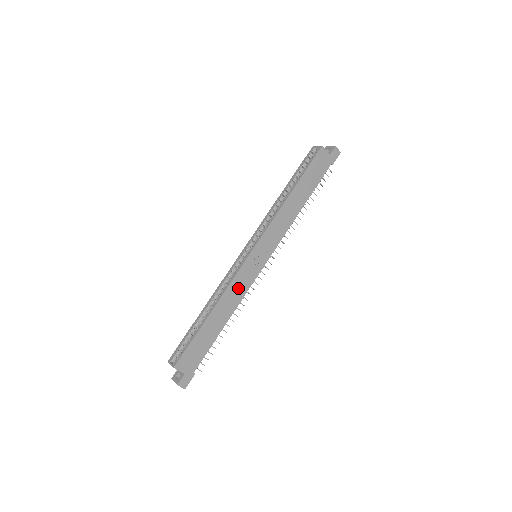
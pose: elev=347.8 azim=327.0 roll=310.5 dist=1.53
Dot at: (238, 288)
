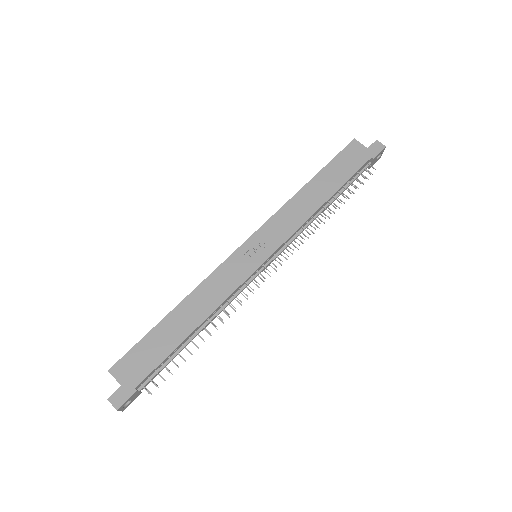
Dot at: (219, 285)
